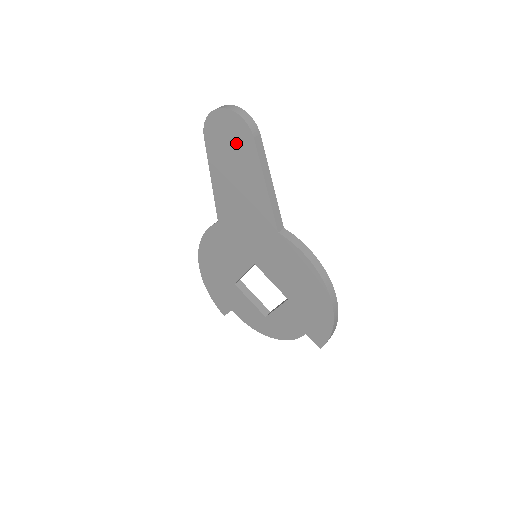
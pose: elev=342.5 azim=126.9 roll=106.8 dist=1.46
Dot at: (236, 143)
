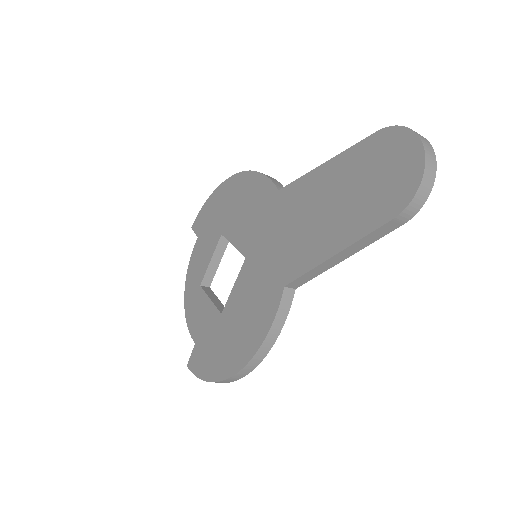
Dot at: (379, 190)
